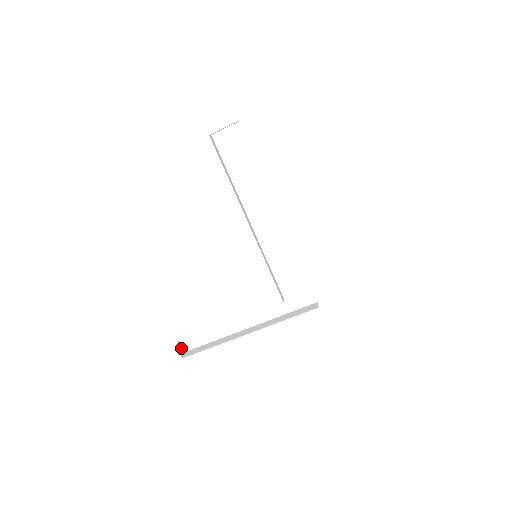
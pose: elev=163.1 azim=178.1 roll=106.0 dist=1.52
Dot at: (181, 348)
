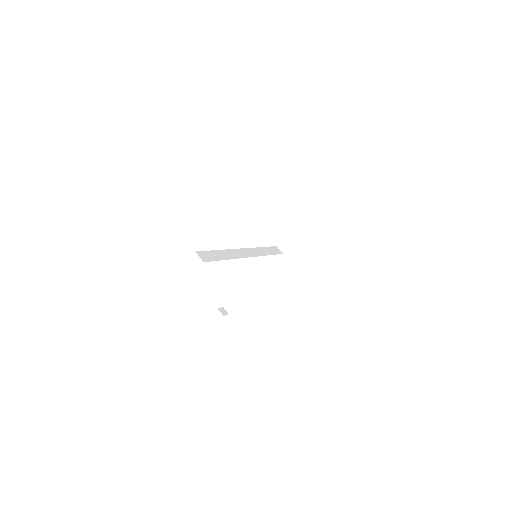
Dot at: (222, 309)
